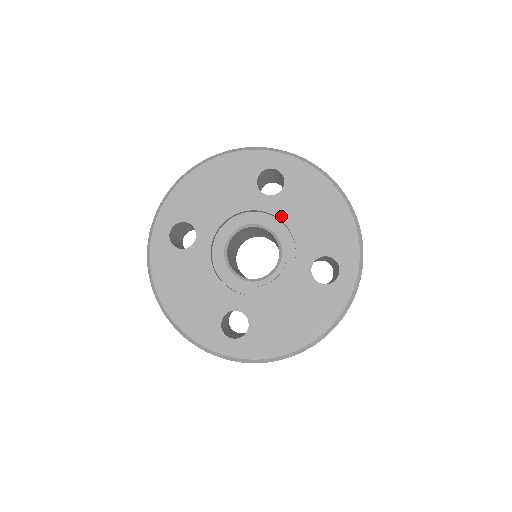
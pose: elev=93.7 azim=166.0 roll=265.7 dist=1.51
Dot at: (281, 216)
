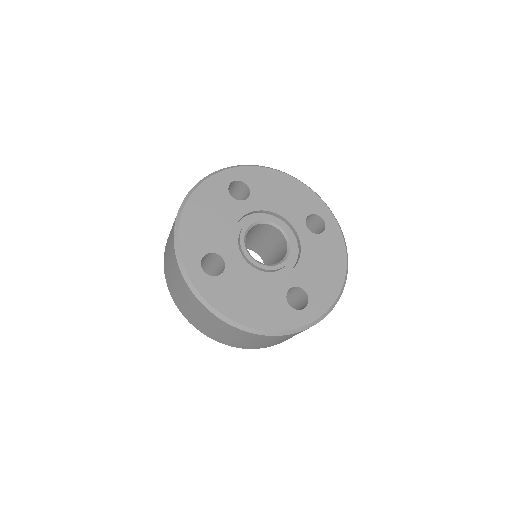
Dot at: (303, 245)
